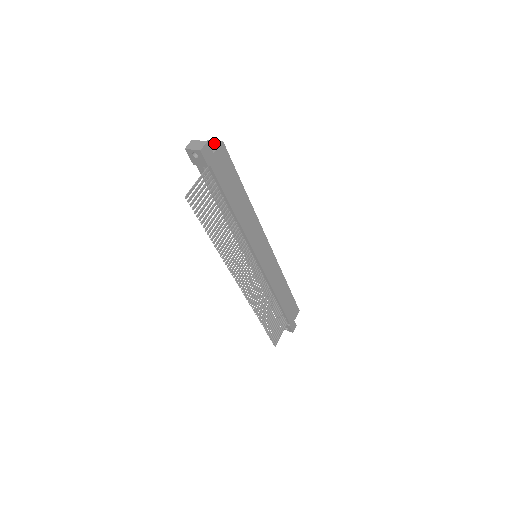
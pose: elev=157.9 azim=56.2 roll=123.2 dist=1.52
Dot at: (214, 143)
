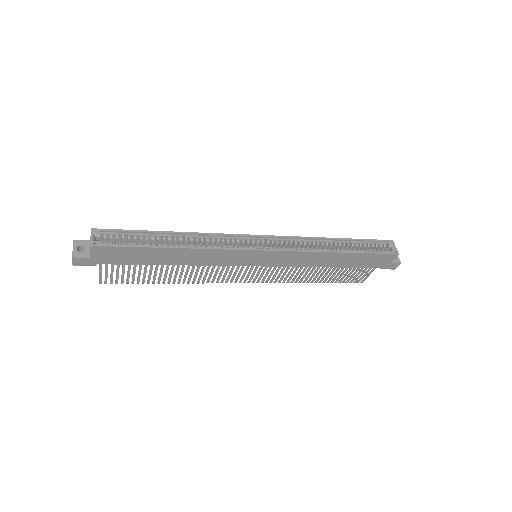
Dot at: (90, 241)
